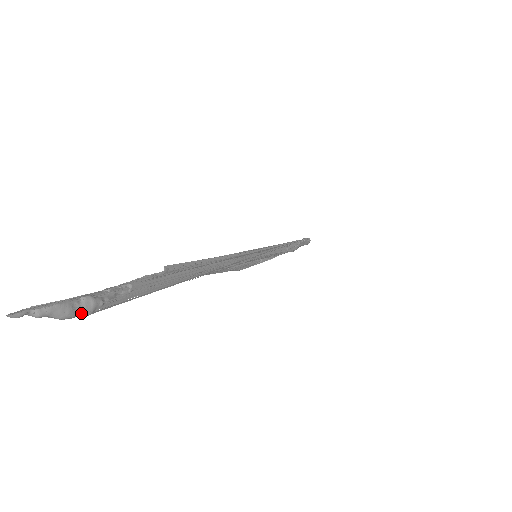
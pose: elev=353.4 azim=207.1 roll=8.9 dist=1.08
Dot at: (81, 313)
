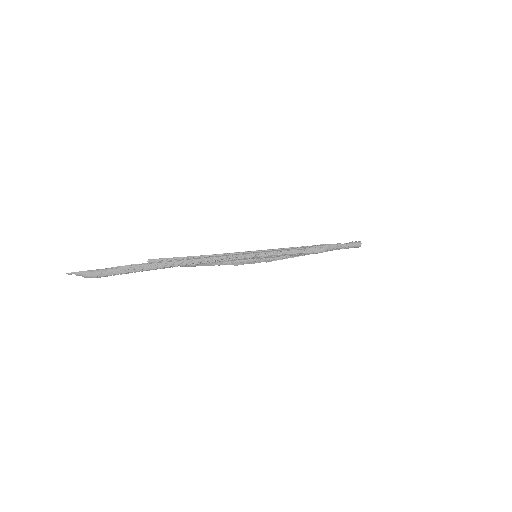
Dot at: (92, 276)
